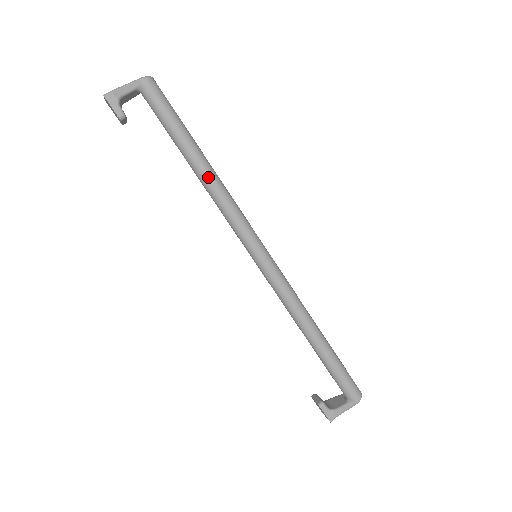
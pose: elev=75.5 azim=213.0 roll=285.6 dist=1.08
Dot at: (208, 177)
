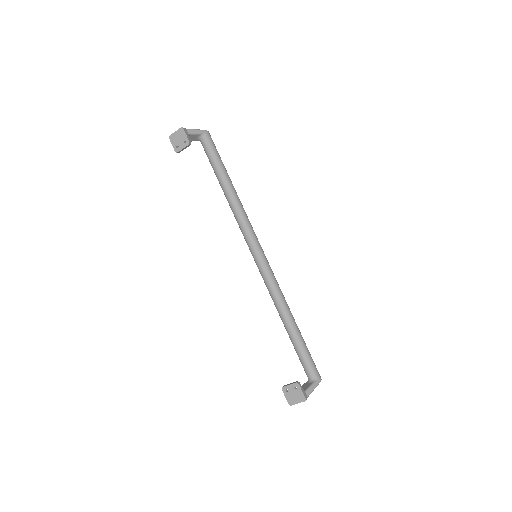
Dot at: (236, 195)
